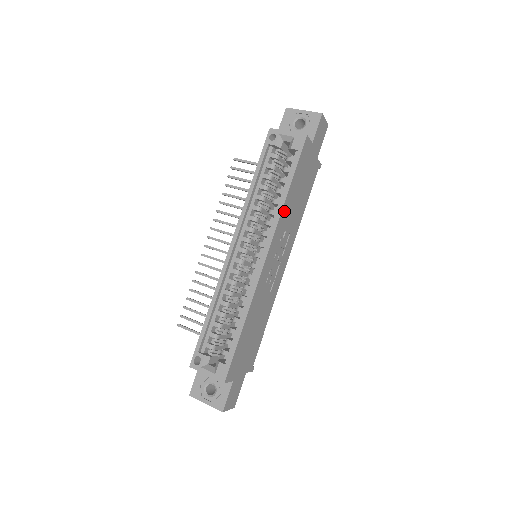
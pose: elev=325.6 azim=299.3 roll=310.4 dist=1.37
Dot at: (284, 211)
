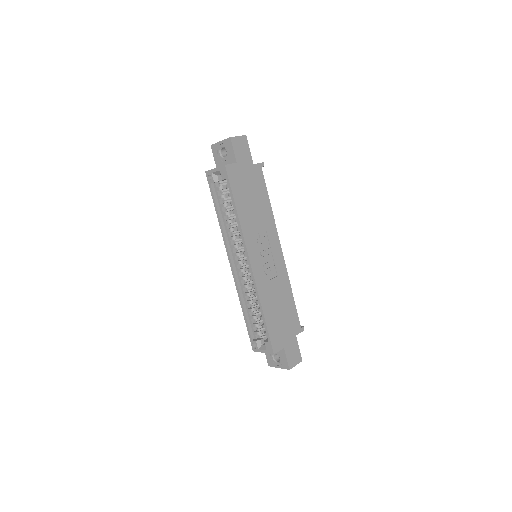
Dot at: (244, 224)
